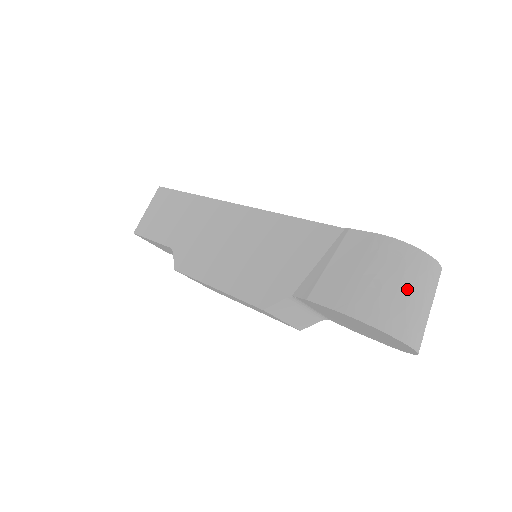
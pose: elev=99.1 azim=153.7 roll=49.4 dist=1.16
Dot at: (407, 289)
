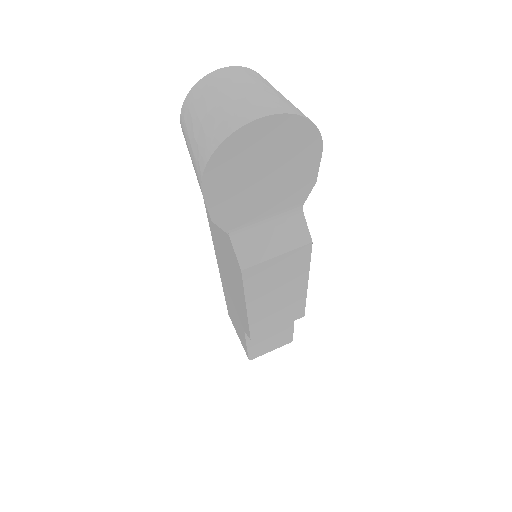
Dot at: (205, 112)
